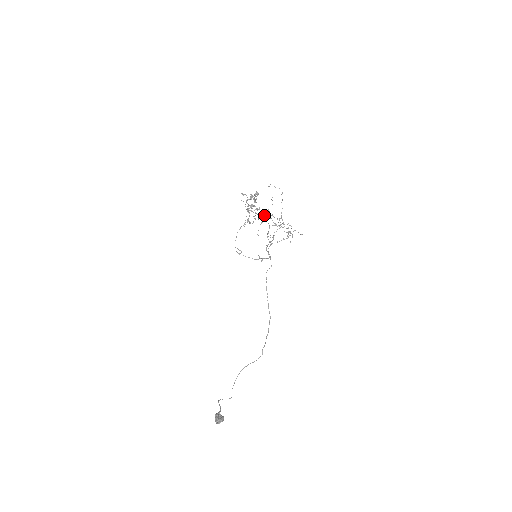
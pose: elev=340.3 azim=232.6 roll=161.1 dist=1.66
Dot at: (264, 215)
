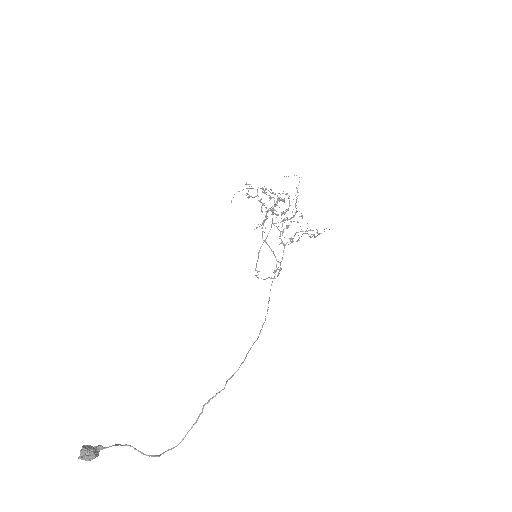
Dot at: (253, 188)
